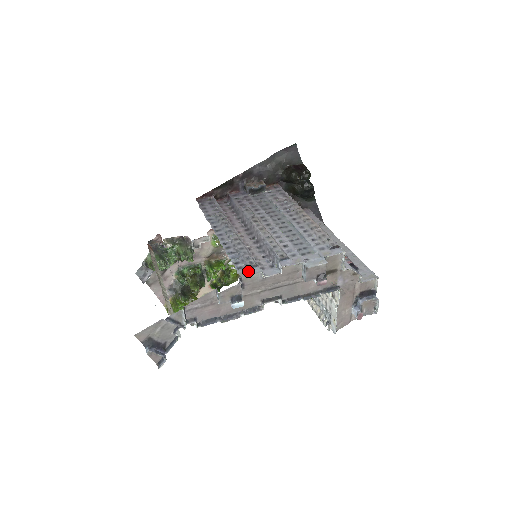
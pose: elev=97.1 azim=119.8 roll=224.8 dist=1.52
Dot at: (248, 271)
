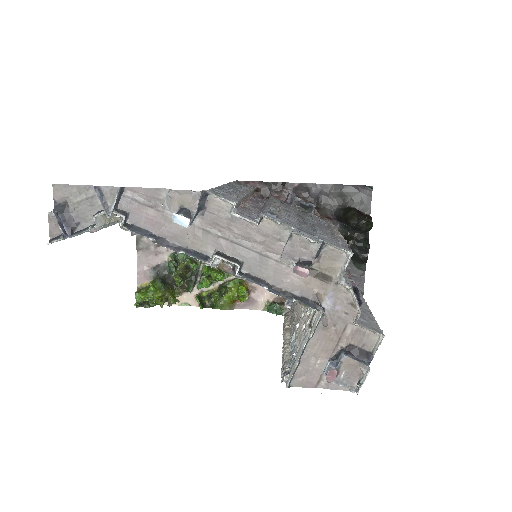
Dot at: (220, 195)
